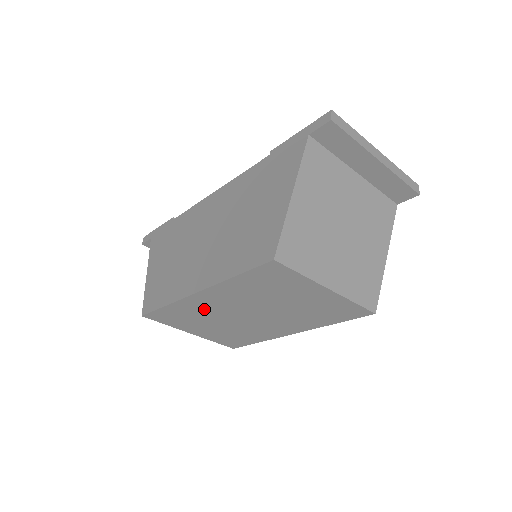
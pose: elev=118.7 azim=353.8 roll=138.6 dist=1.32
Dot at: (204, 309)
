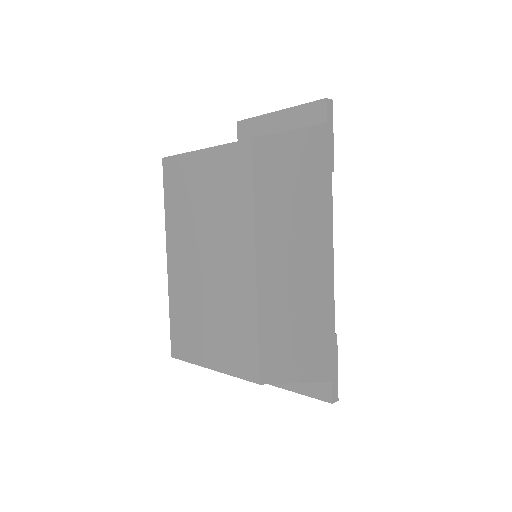
Dot at: (185, 287)
